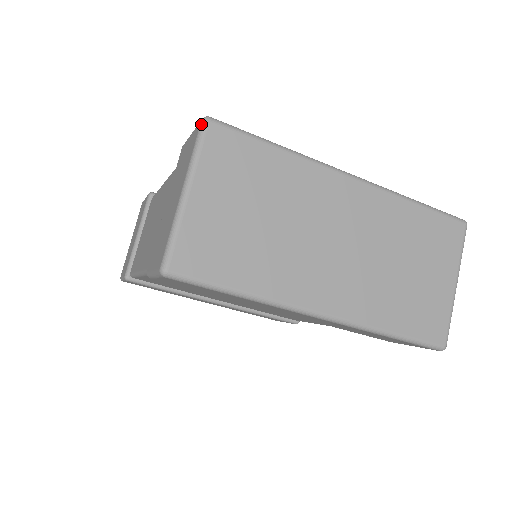
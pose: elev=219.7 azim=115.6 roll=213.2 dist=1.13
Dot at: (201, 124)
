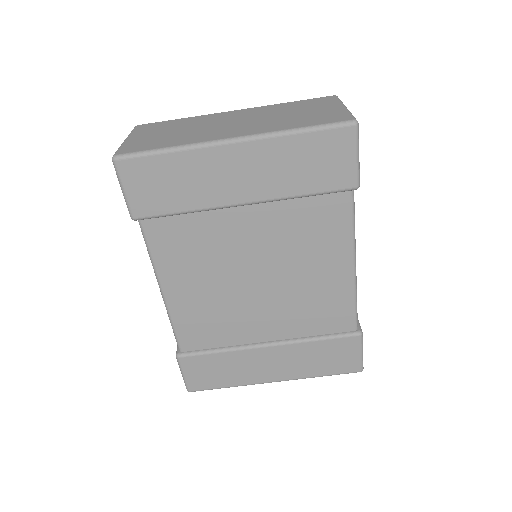
Dot at: occluded
